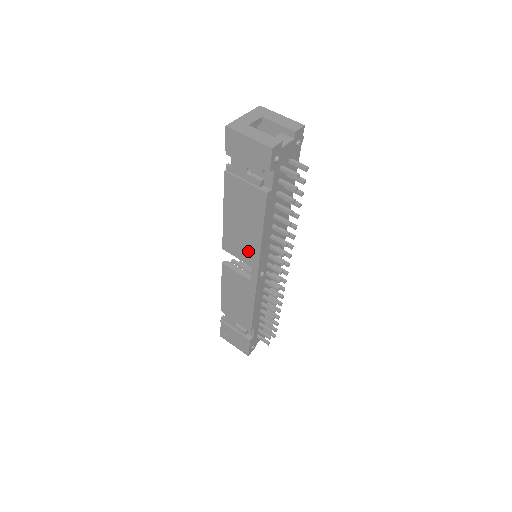
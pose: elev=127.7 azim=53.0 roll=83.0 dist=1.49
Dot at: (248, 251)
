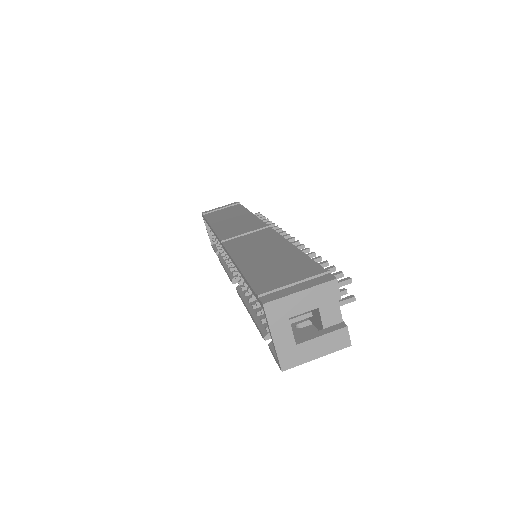
Dot at: occluded
